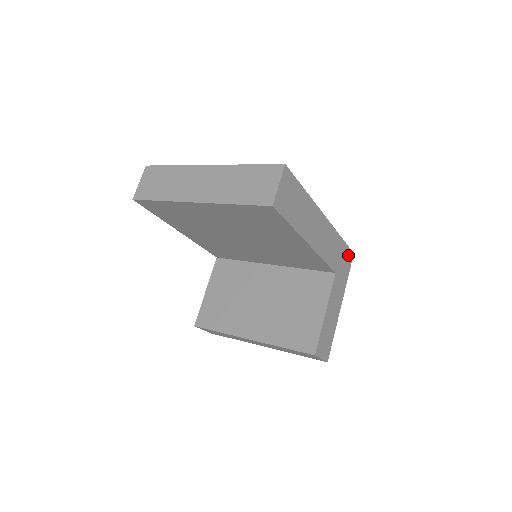
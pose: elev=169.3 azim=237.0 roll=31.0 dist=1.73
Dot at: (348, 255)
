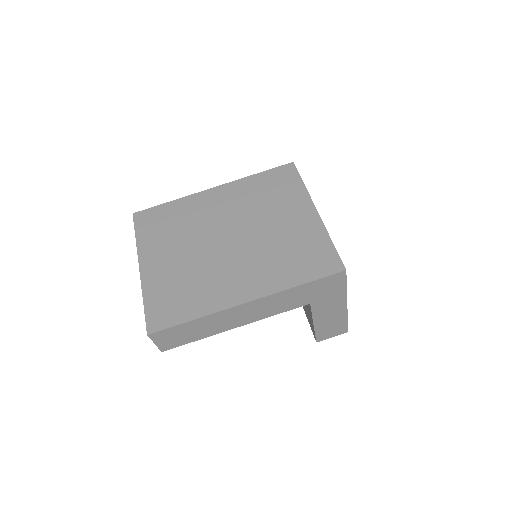
Dot at: (331, 280)
